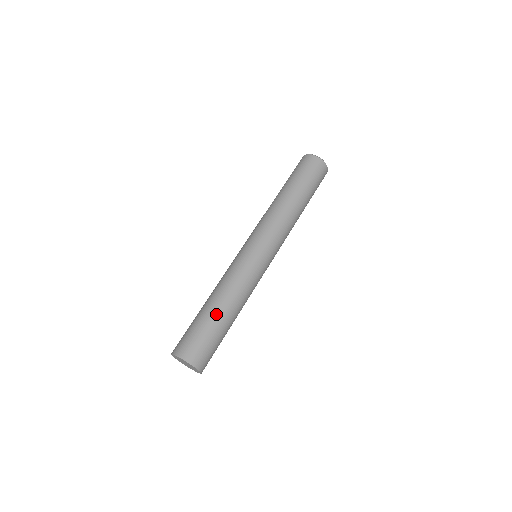
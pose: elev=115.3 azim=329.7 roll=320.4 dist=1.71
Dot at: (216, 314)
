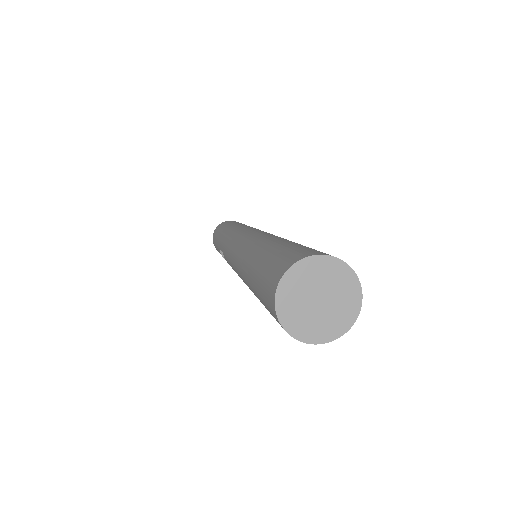
Dot at: (289, 241)
